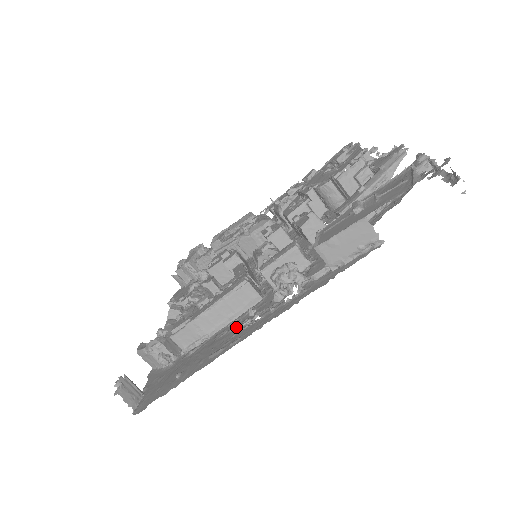
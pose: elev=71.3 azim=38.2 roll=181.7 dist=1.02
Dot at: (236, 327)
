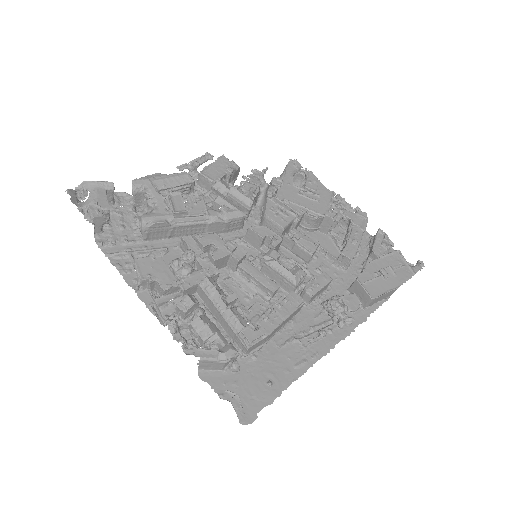
Dot at: (300, 340)
